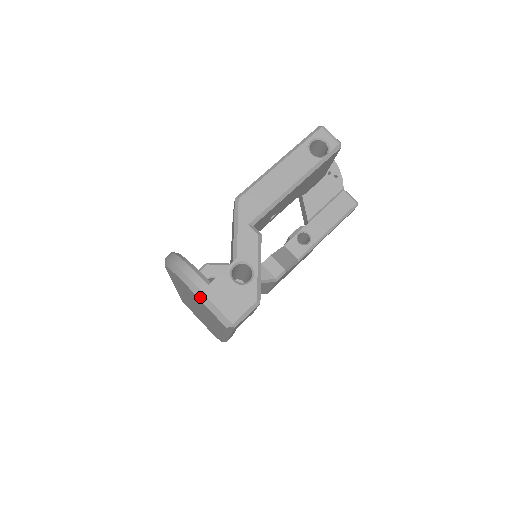
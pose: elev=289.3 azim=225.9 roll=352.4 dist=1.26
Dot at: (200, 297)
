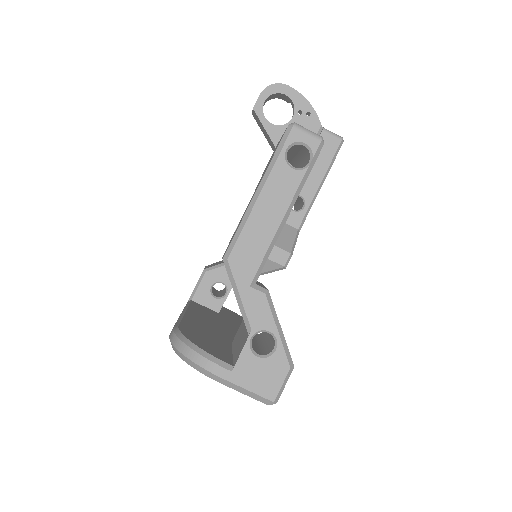
Dot at: (228, 385)
